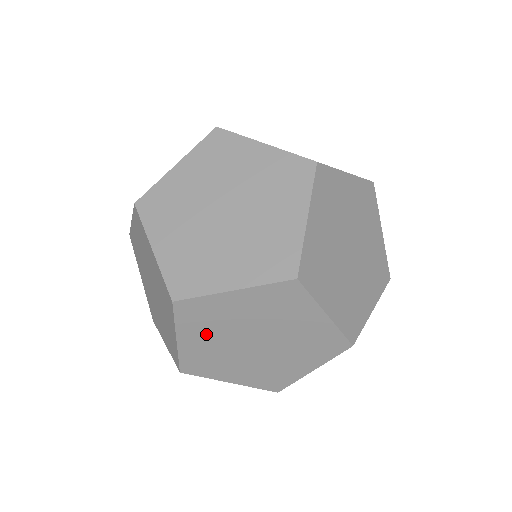
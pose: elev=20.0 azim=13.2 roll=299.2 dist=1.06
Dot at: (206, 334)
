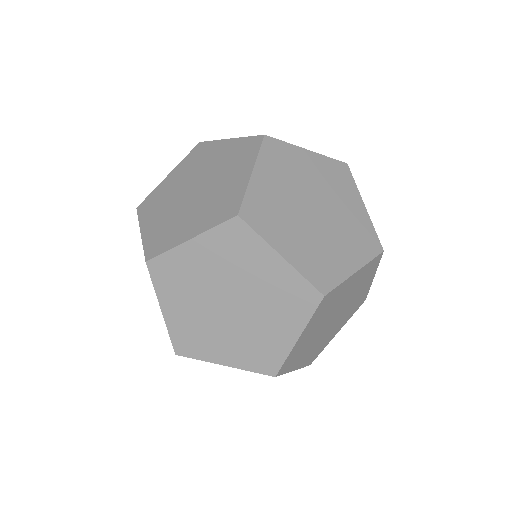
Dot at: (183, 299)
